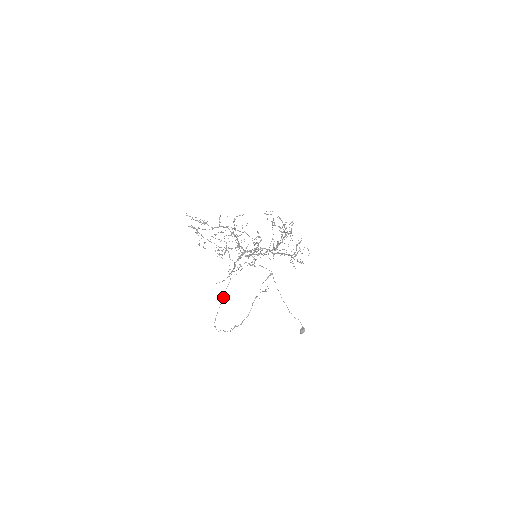
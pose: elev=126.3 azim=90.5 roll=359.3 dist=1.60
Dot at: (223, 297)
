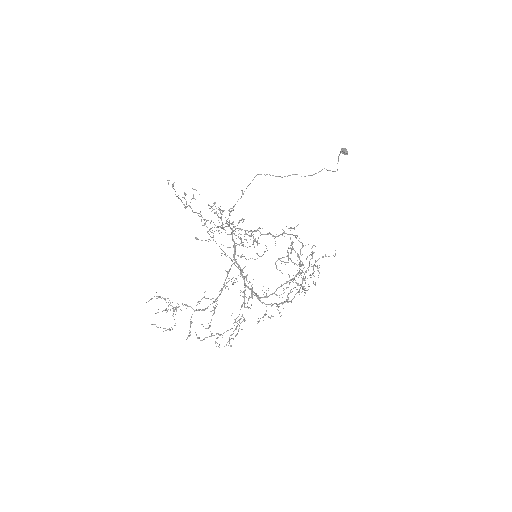
Dot at: (218, 227)
